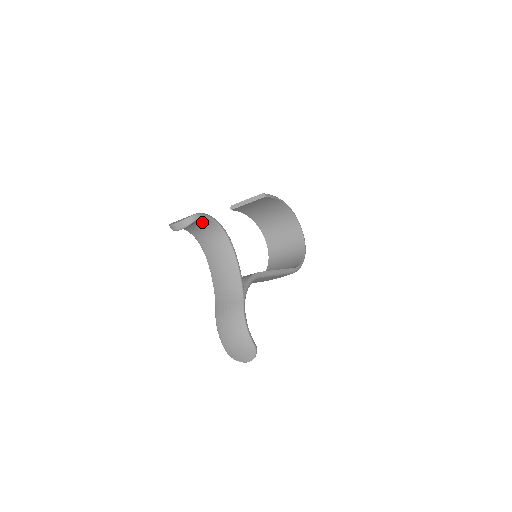
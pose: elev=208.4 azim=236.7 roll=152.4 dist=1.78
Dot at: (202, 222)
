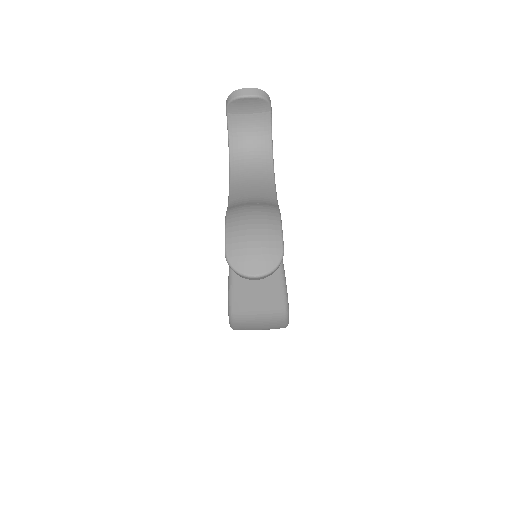
Dot at: (262, 122)
